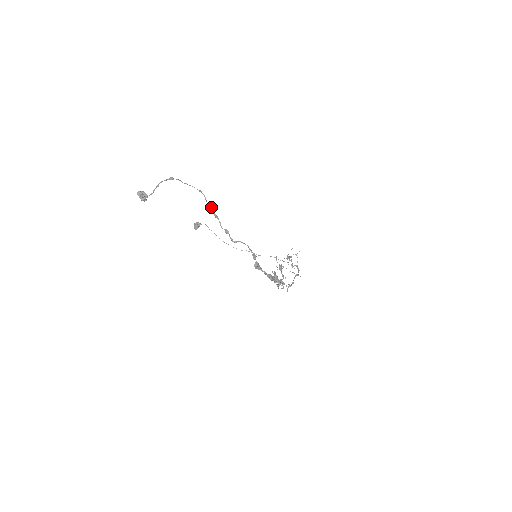
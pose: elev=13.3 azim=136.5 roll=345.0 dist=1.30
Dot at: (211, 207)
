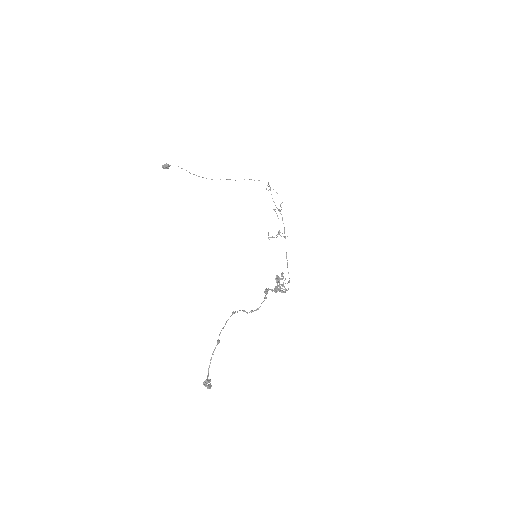
Dot at: occluded
